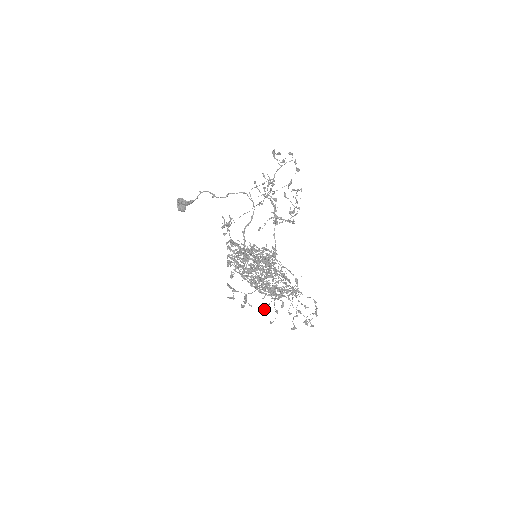
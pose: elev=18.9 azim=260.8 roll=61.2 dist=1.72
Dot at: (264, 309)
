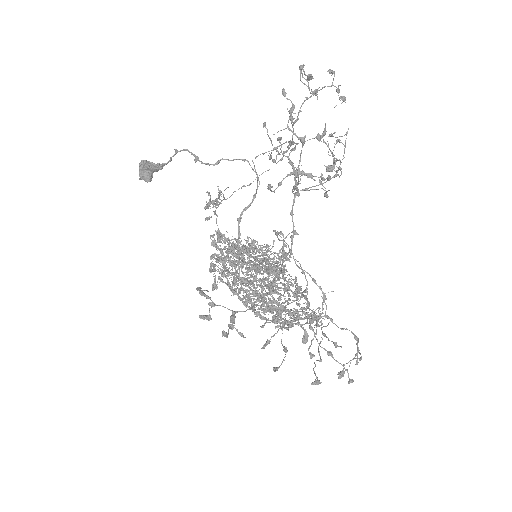
Dot at: (264, 344)
